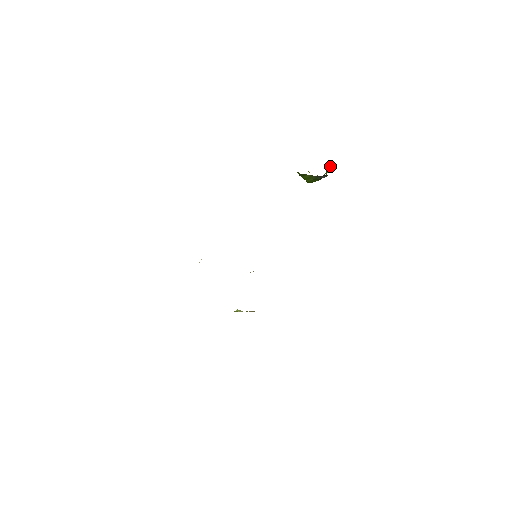
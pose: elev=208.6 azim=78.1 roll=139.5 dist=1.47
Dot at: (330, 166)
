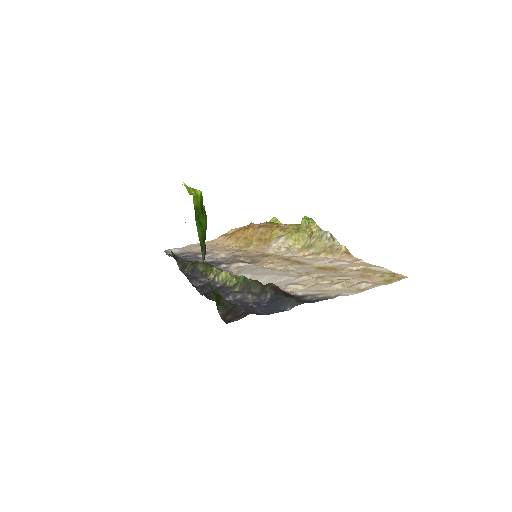
Dot at: (193, 199)
